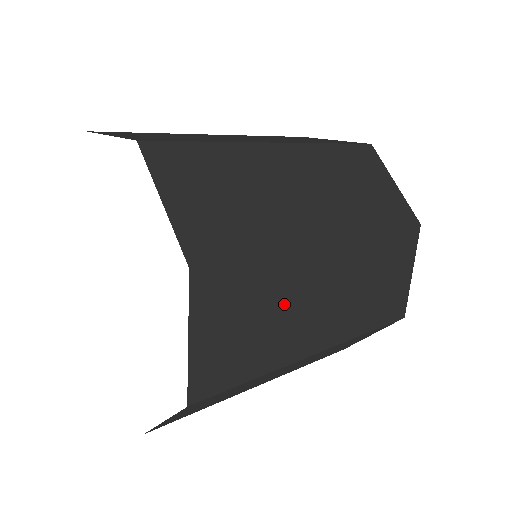
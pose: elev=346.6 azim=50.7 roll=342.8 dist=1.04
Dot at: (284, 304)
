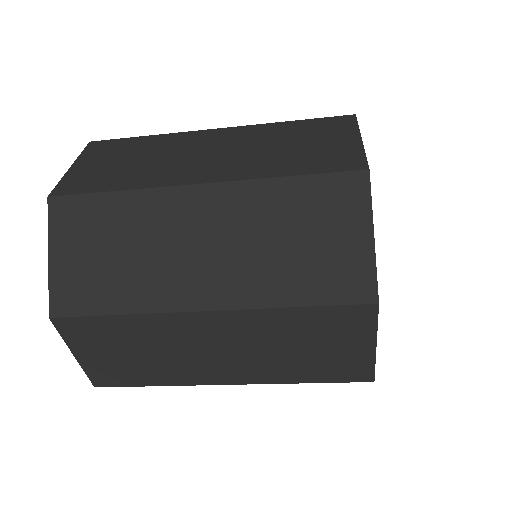
Dot at: (163, 348)
